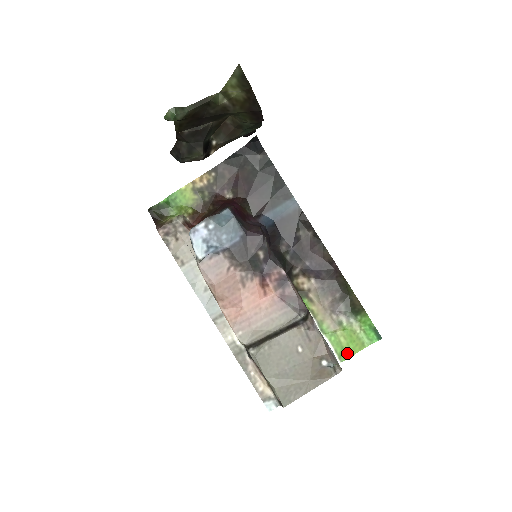
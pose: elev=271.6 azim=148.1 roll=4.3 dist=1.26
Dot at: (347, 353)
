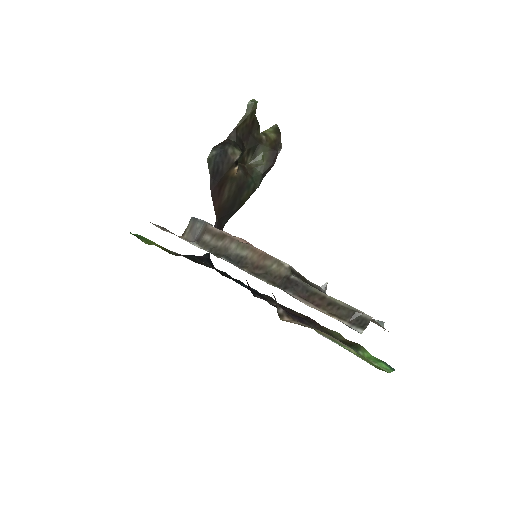
Dot at: (377, 367)
